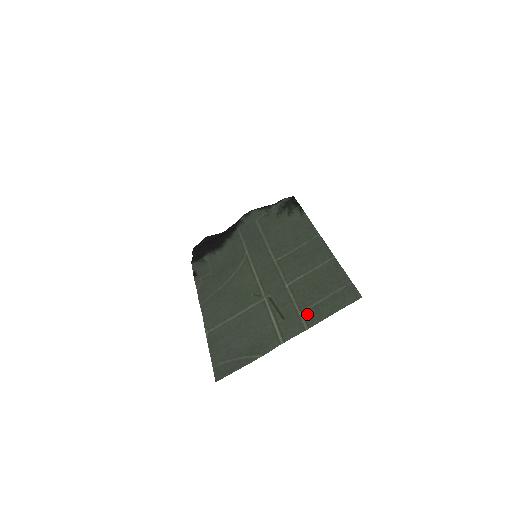
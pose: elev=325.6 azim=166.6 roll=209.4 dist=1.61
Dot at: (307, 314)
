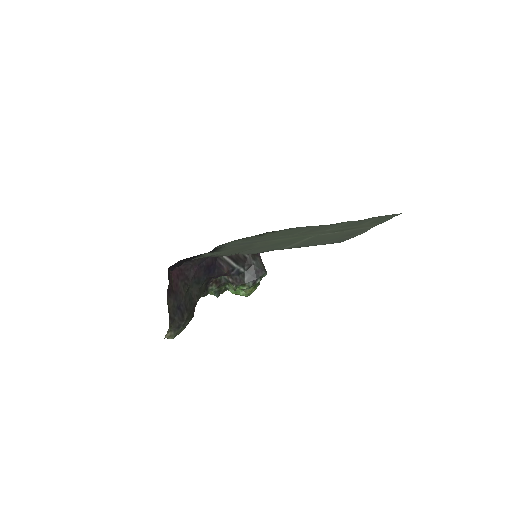
Dot at: (371, 223)
